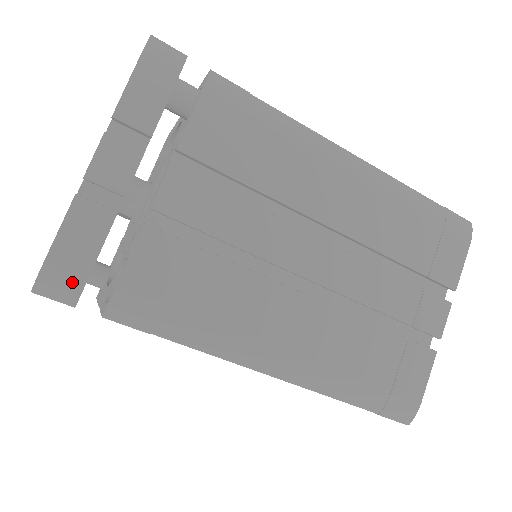
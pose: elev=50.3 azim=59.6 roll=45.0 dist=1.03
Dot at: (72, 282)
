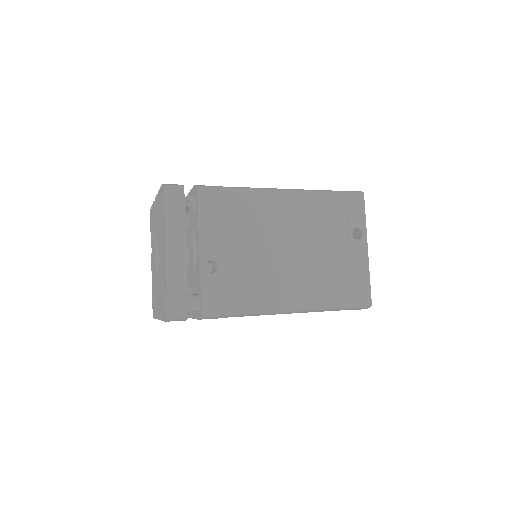
Dot at: occluded
